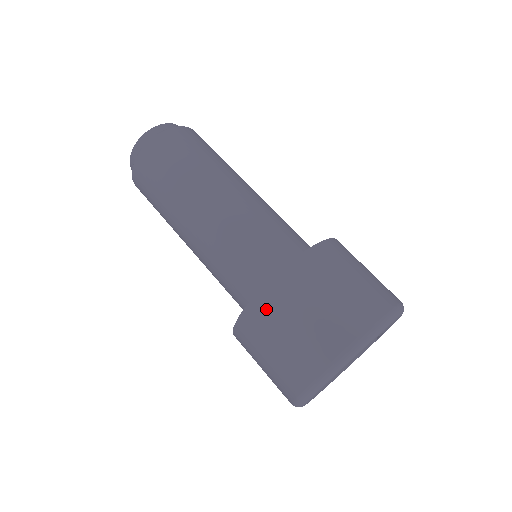
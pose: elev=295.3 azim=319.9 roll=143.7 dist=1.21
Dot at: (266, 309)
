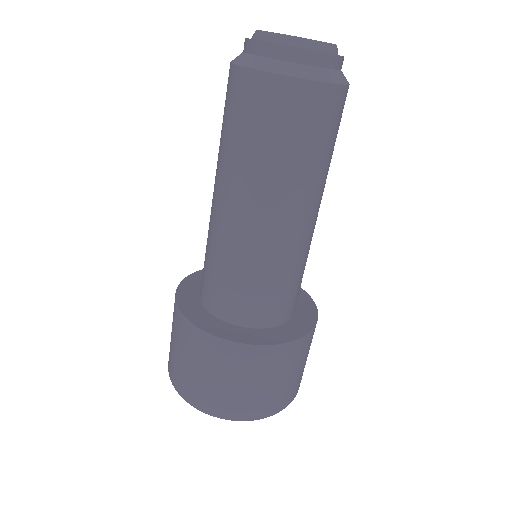
Dot at: (236, 358)
